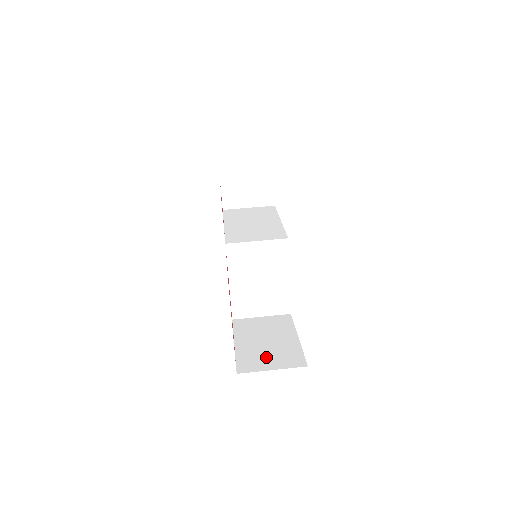
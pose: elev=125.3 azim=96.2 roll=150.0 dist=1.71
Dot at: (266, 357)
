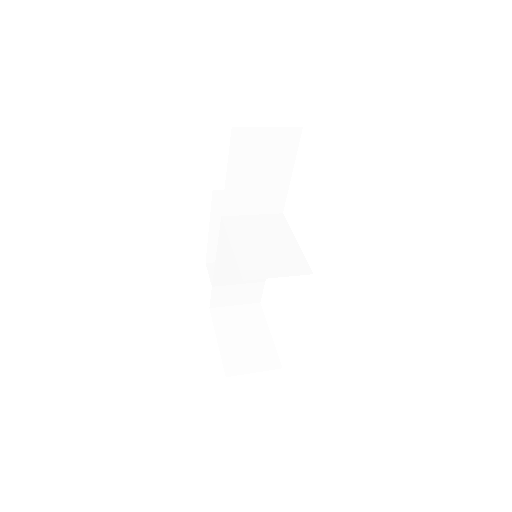
Dot at: occluded
